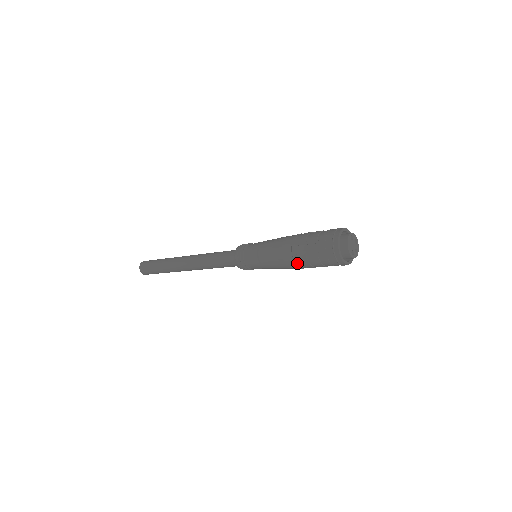
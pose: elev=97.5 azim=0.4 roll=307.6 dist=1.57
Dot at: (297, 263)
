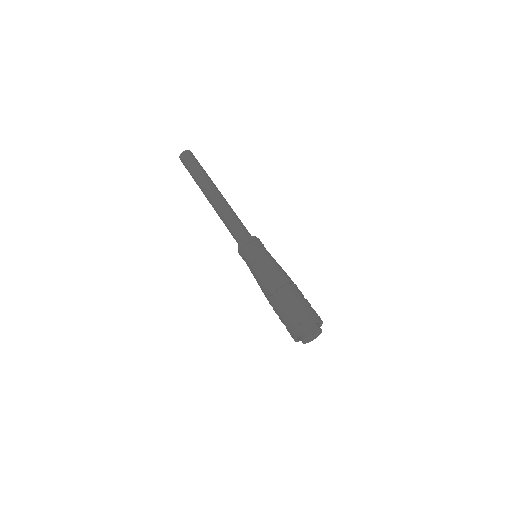
Dot at: (271, 305)
